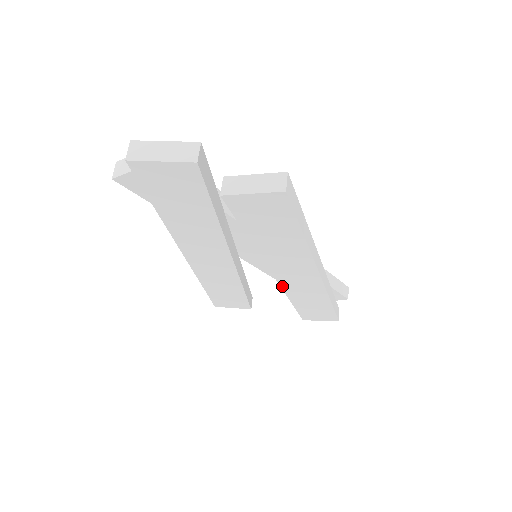
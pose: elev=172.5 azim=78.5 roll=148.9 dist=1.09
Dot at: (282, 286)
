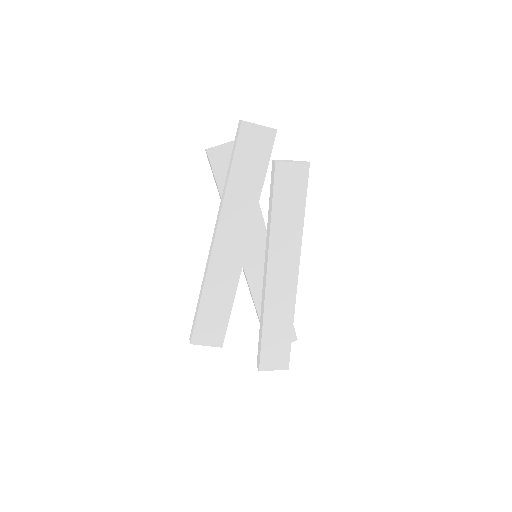
Dot at: (266, 293)
